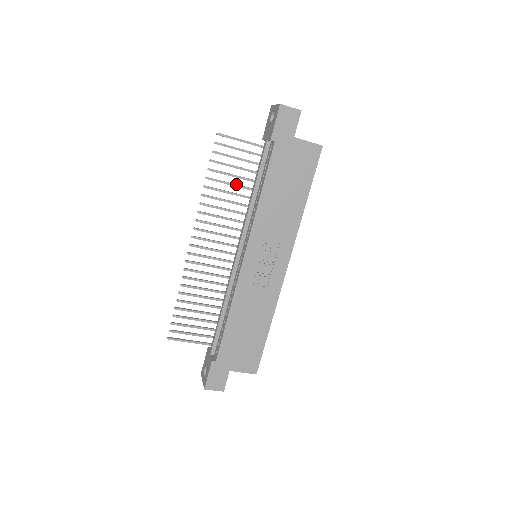
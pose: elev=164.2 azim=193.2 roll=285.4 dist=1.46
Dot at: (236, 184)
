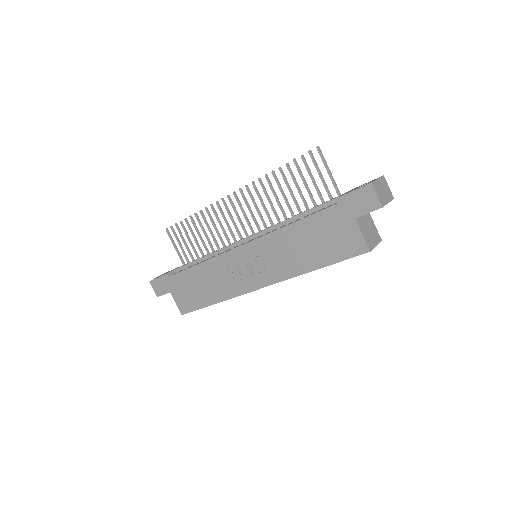
Dot at: (294, 196)
